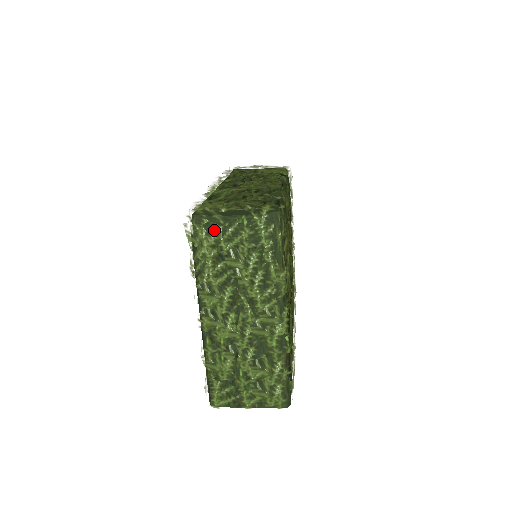
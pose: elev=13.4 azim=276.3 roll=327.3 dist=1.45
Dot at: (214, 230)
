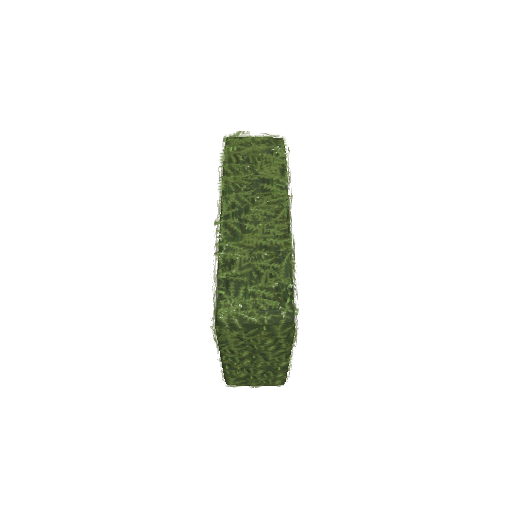
Dot at: (237, 331)
